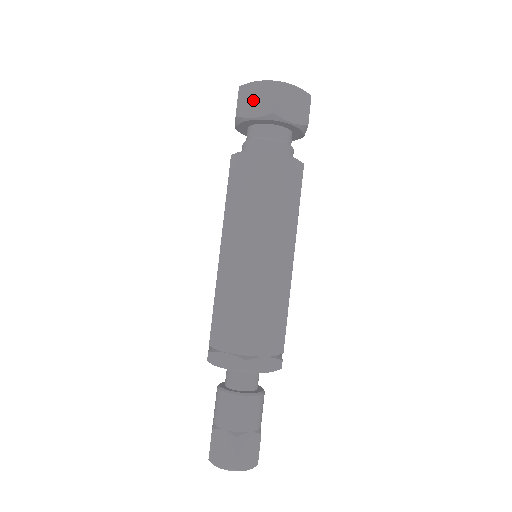
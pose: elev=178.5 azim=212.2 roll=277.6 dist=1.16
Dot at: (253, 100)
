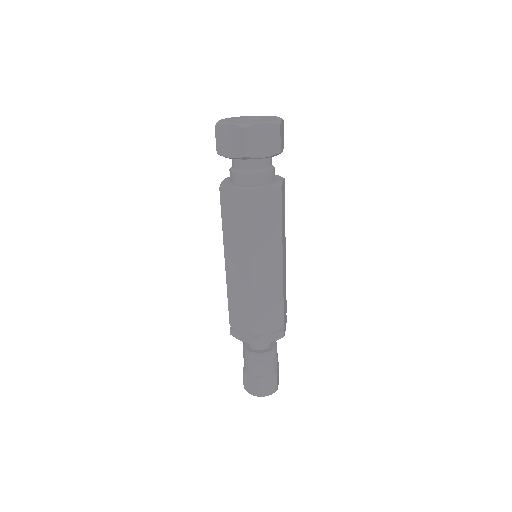
Dot at: (260, 141)
